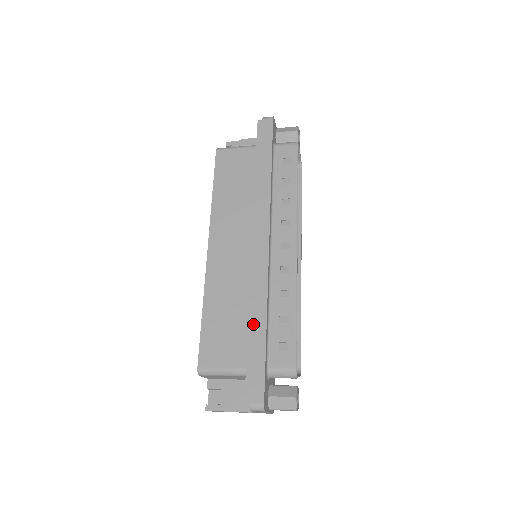
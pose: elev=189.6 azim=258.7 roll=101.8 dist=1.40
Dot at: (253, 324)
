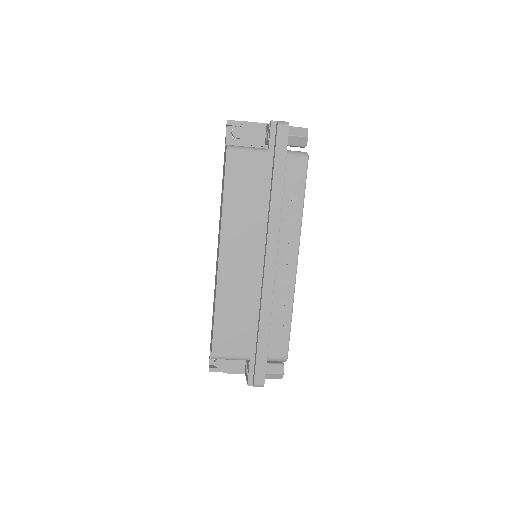
Dot at: (259, 329)
